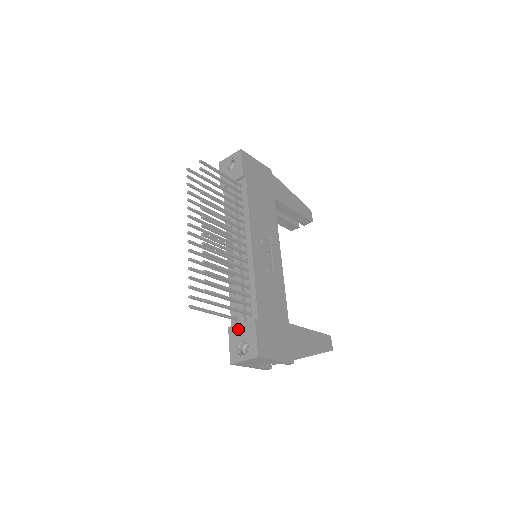
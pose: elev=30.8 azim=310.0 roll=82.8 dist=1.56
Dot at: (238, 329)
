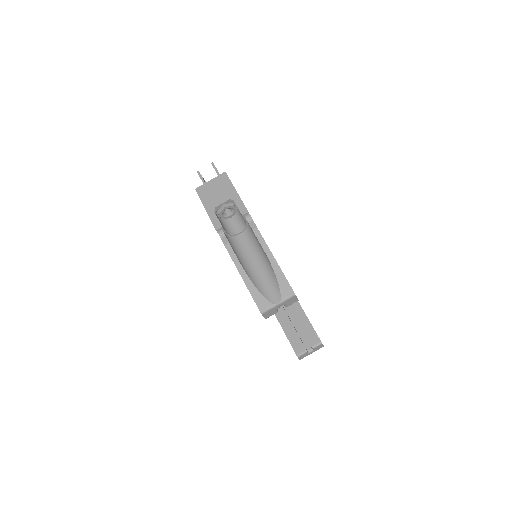
Dot at: occluded
